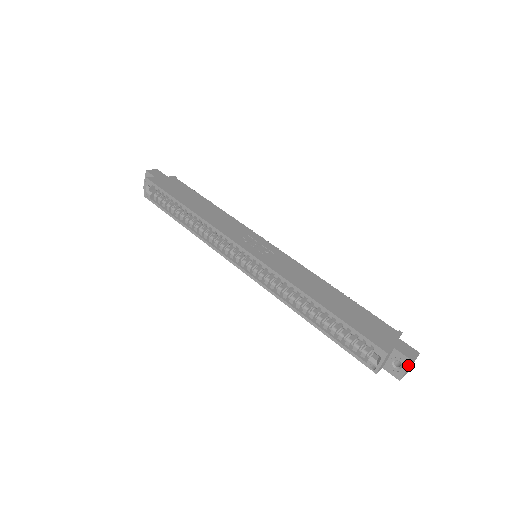
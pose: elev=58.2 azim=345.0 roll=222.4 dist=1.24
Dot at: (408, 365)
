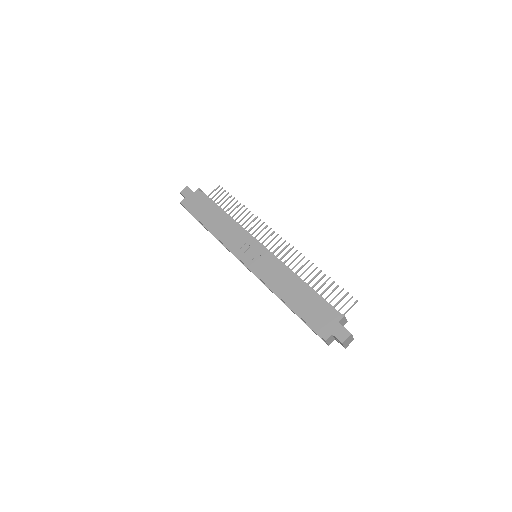
Dot at: (342, 344)
